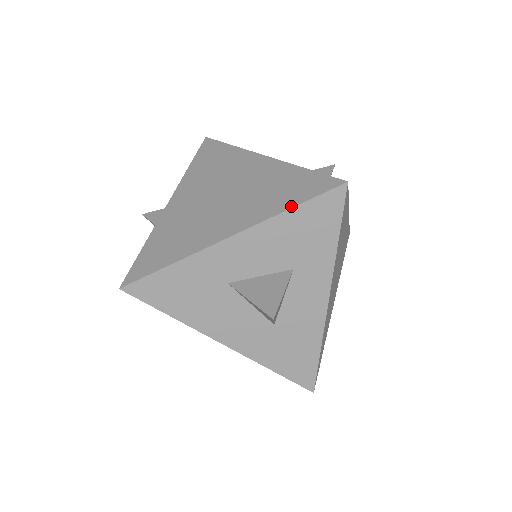
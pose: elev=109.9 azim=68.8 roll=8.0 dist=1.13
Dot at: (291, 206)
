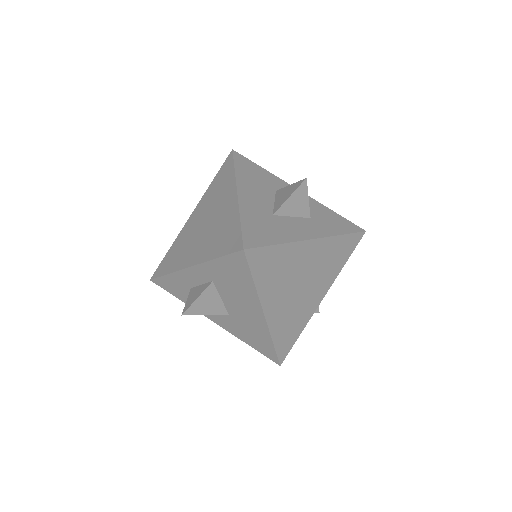
Dot at: (334, 212)
